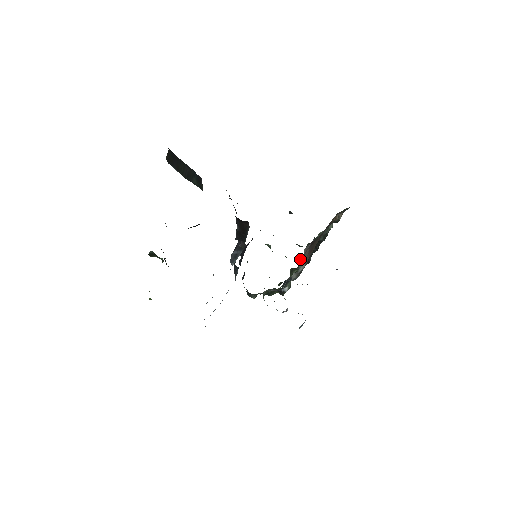
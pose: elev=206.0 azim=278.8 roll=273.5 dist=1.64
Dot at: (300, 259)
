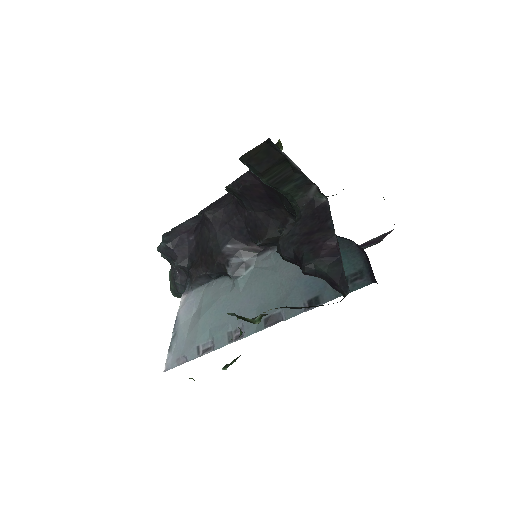
Dot at: occluded
